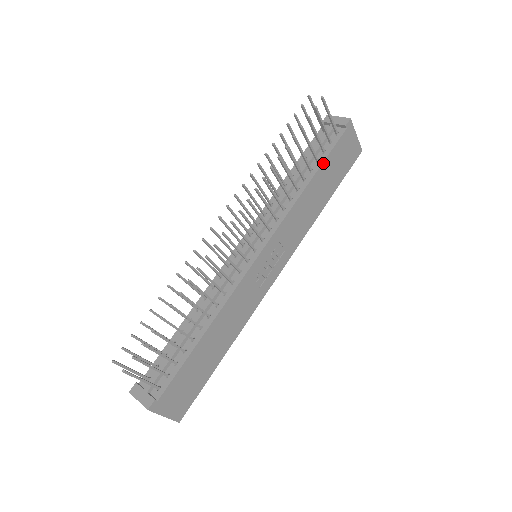
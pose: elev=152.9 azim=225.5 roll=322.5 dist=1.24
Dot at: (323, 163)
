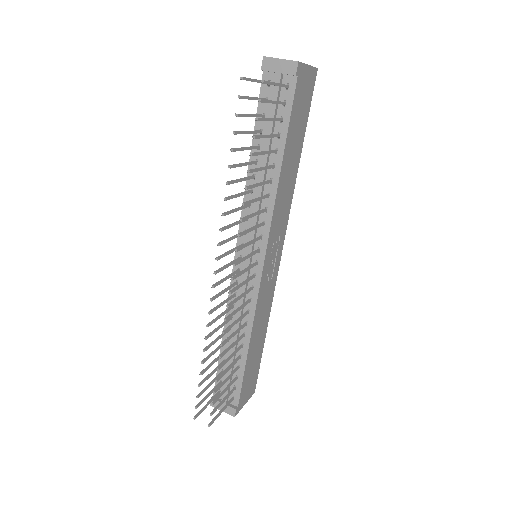
Dot at: (287, 137)
